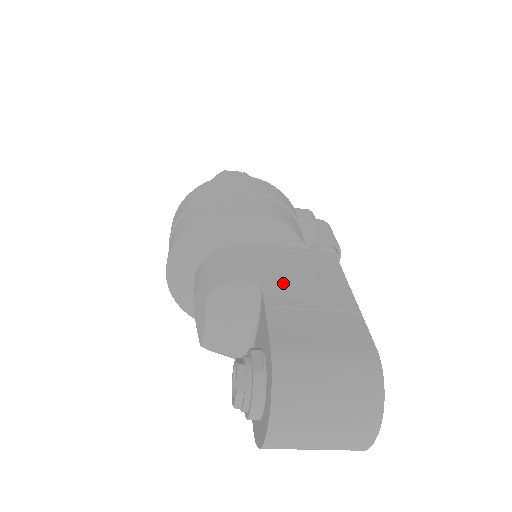
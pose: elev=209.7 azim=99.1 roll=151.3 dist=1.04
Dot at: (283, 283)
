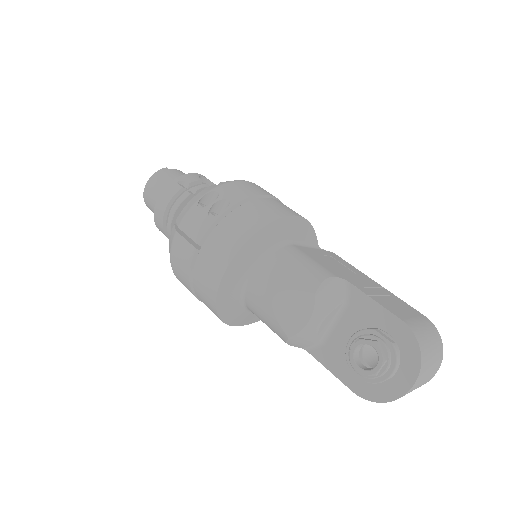
Dot at: (350, 277)
